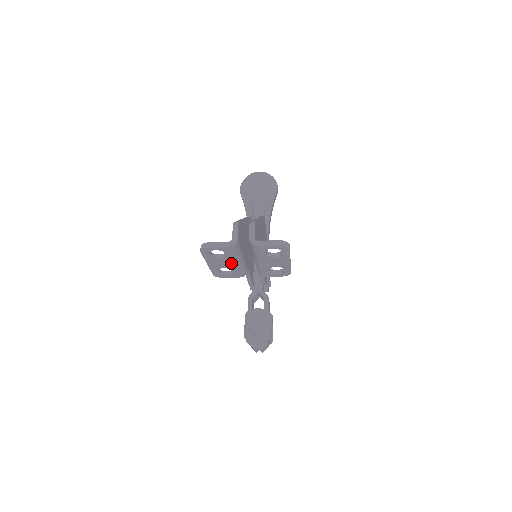
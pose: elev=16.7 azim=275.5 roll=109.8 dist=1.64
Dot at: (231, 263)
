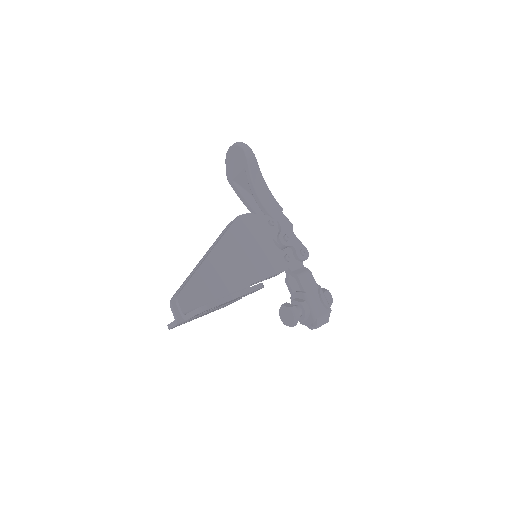
Dot at: (208, 312)
